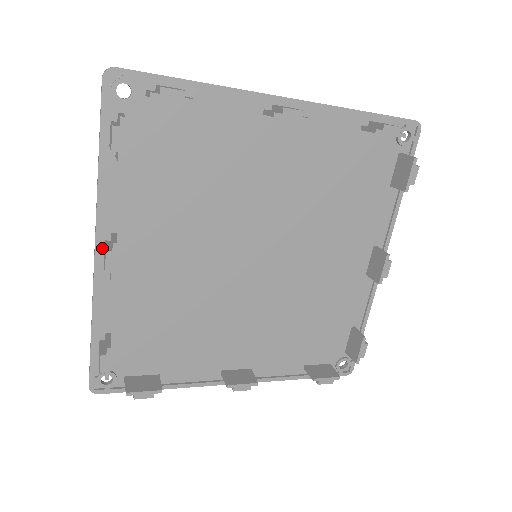
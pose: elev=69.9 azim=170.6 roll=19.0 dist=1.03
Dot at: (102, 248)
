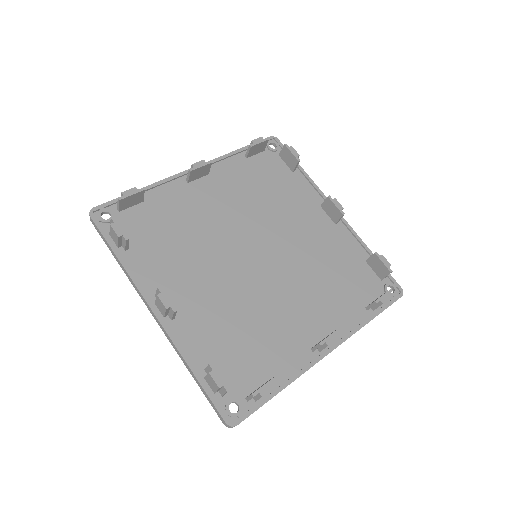
Dot at: (156, 309)
